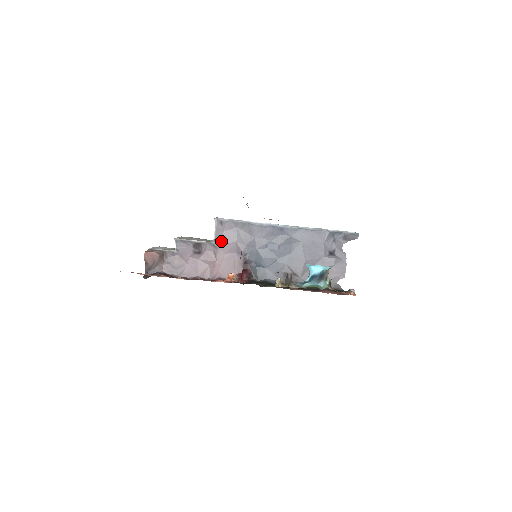
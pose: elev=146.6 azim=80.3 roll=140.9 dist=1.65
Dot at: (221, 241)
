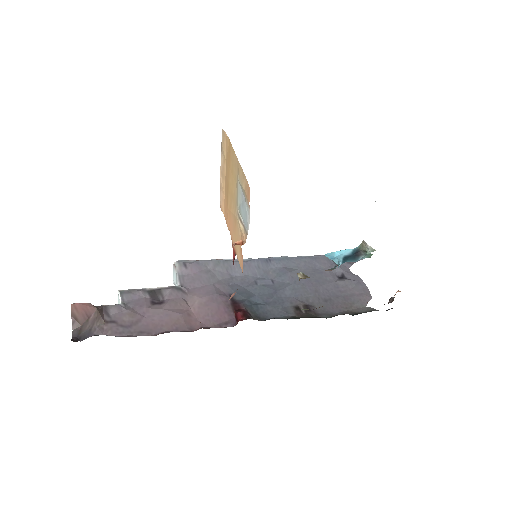
Dot at: (190, 286)
